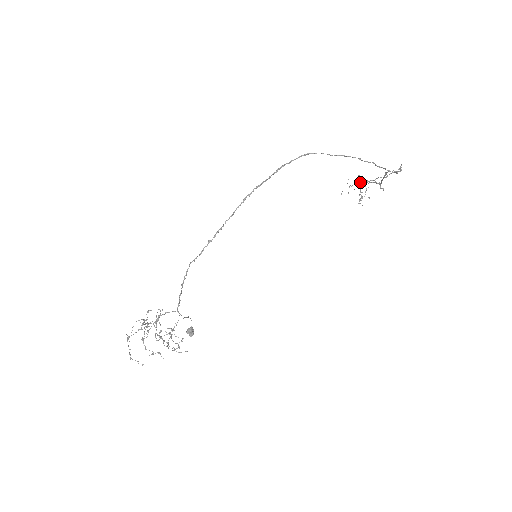
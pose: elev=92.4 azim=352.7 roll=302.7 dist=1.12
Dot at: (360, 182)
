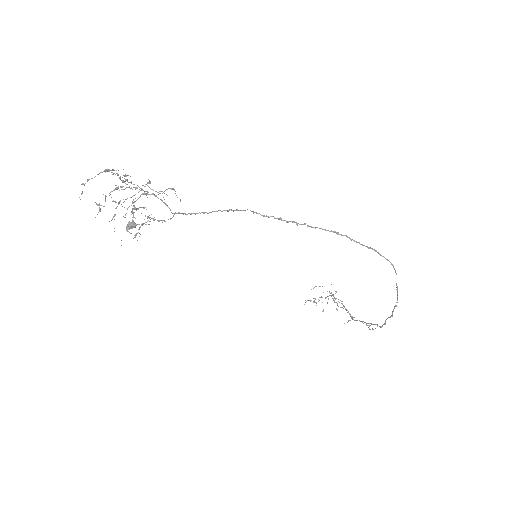
Dot at: occluded
